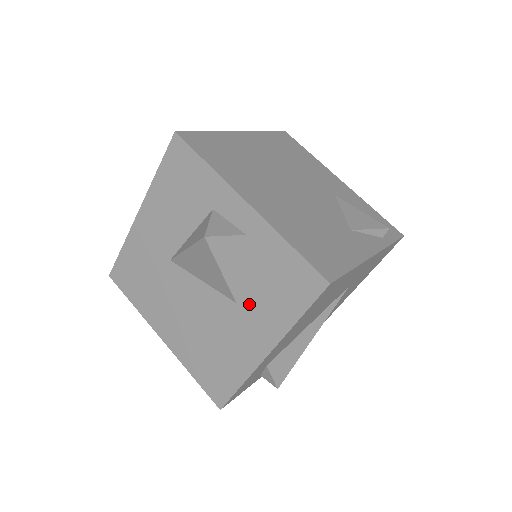
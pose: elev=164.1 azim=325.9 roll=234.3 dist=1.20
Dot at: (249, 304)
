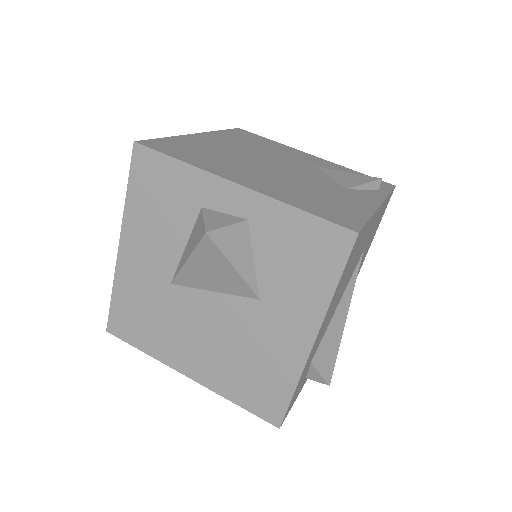
Dot at: (275, 295)
